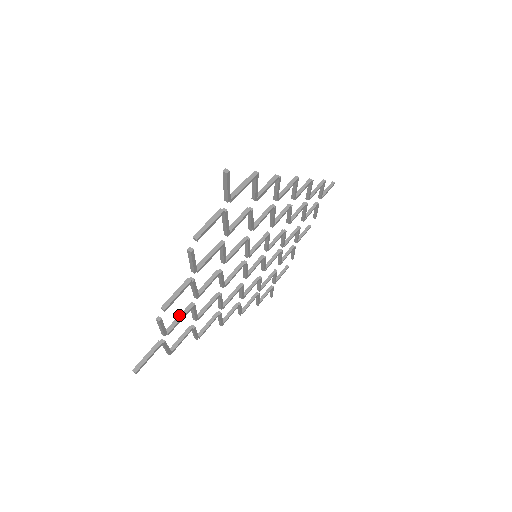
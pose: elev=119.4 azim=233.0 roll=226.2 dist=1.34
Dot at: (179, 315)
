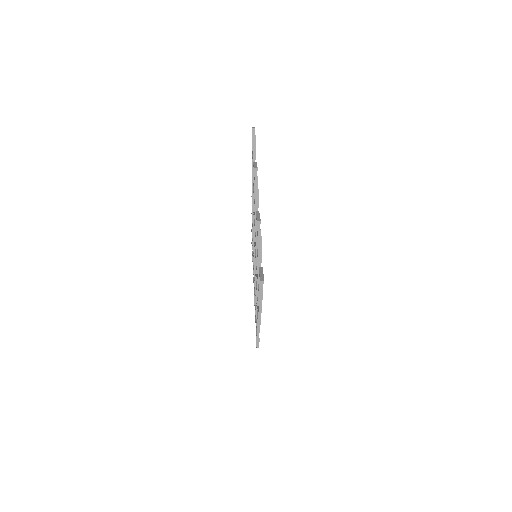
Dot at: (257, 254)
